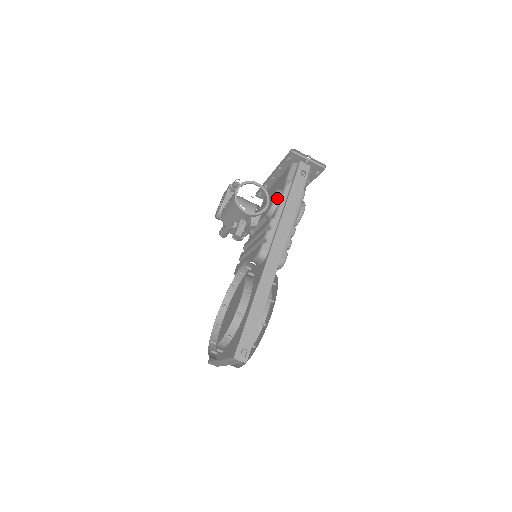
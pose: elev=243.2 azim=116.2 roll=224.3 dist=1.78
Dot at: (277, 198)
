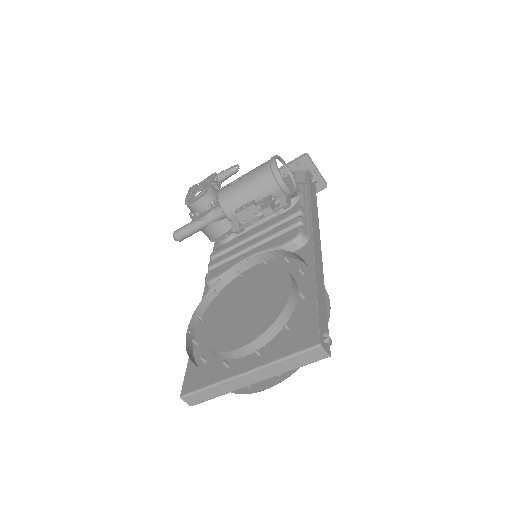
Dot at: (298, 191)
